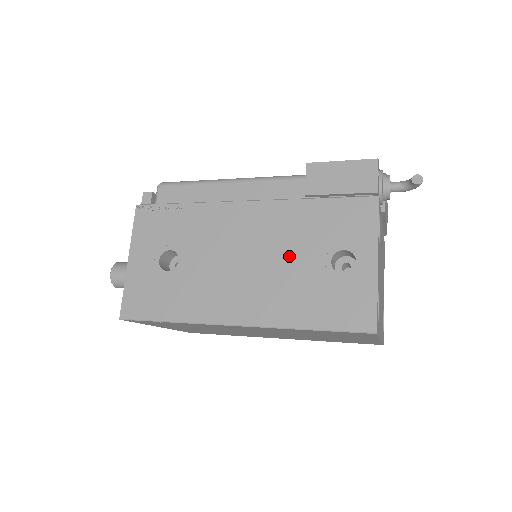
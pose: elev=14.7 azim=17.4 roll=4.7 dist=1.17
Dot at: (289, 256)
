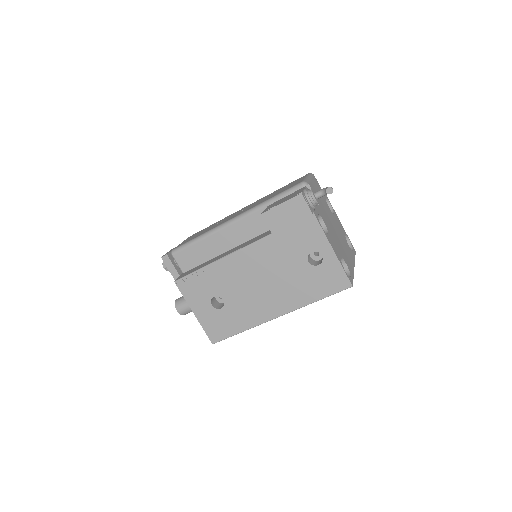
Dot at: (284, 269)
